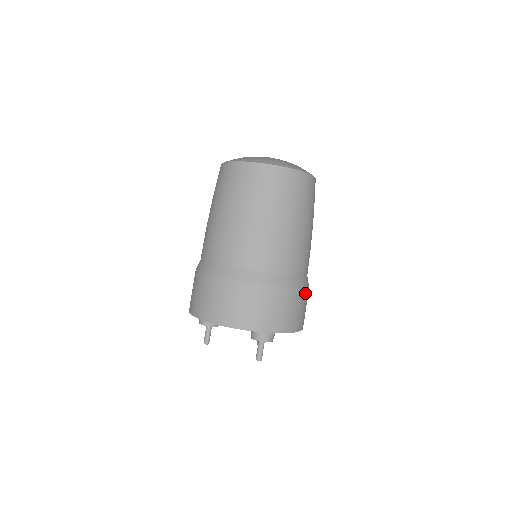
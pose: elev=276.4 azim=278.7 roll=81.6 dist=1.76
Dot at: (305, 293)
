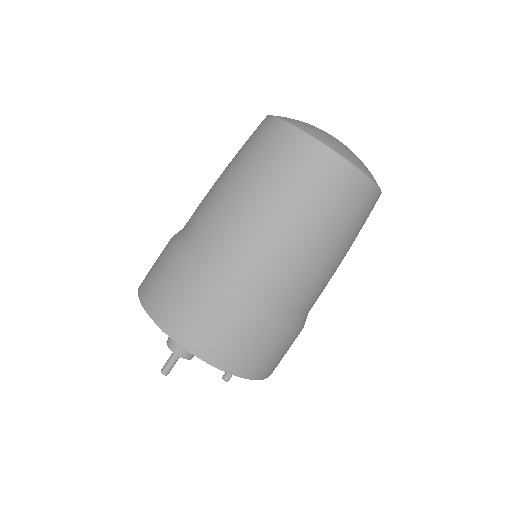
Dot at: (258, 324)
